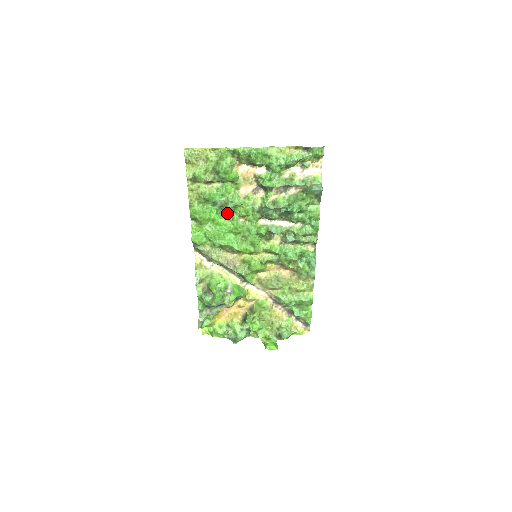
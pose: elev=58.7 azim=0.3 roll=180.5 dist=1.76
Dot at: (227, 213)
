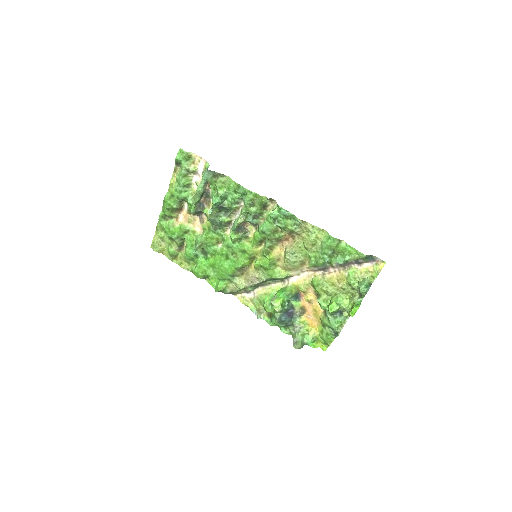
Dot at: (208, 252)
